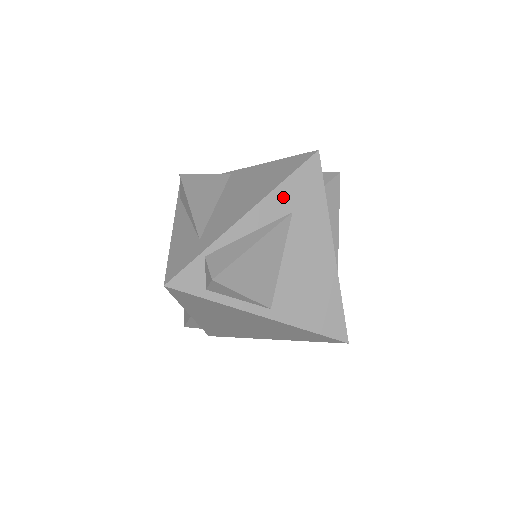
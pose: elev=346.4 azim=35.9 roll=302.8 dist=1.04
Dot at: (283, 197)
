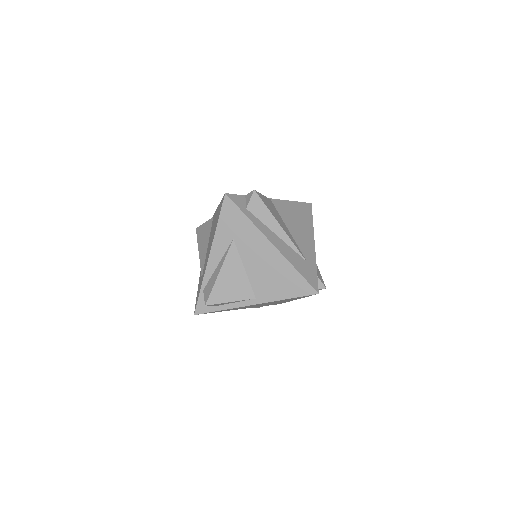
Dot at: (223, 234)
